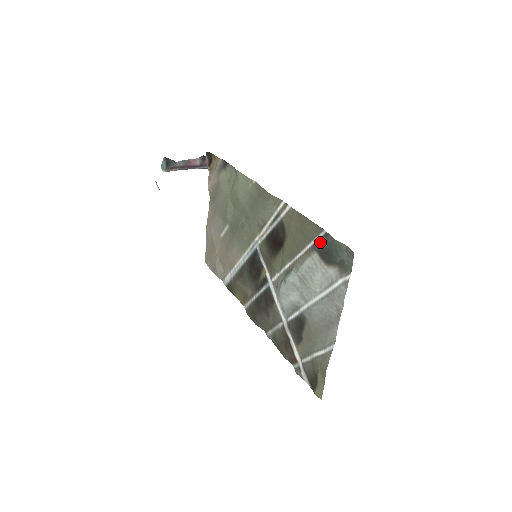
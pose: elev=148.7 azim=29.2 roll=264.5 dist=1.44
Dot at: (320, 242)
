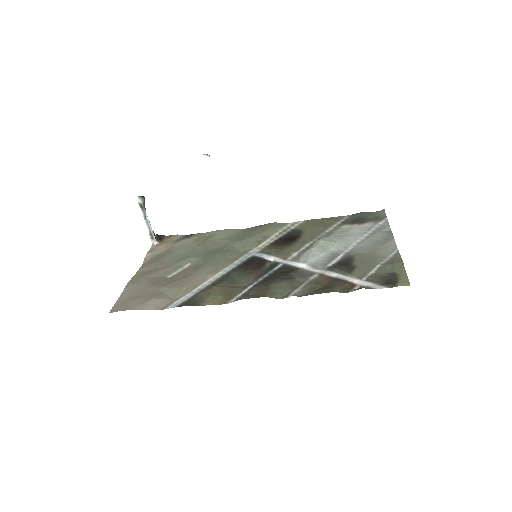
Dot at: (347, 219)
